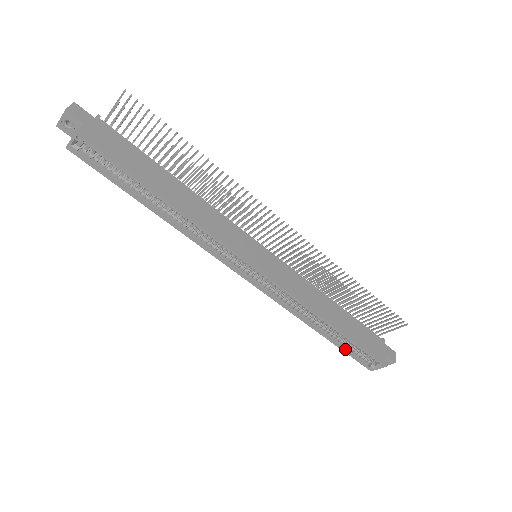
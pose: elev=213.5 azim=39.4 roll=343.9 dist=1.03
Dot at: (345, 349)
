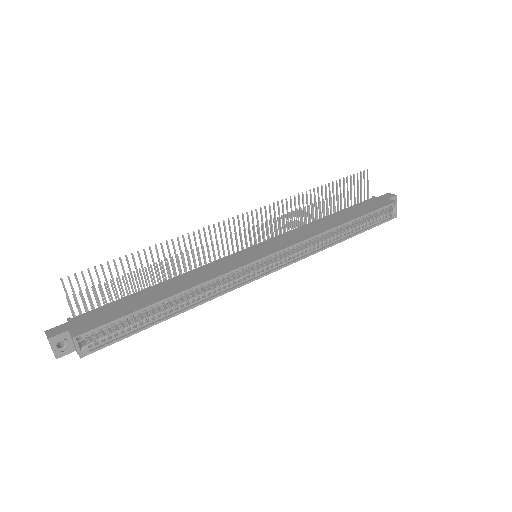
Dot at: (368, 227)
